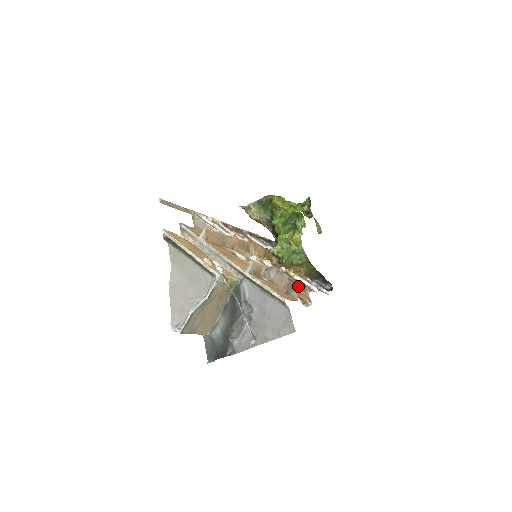
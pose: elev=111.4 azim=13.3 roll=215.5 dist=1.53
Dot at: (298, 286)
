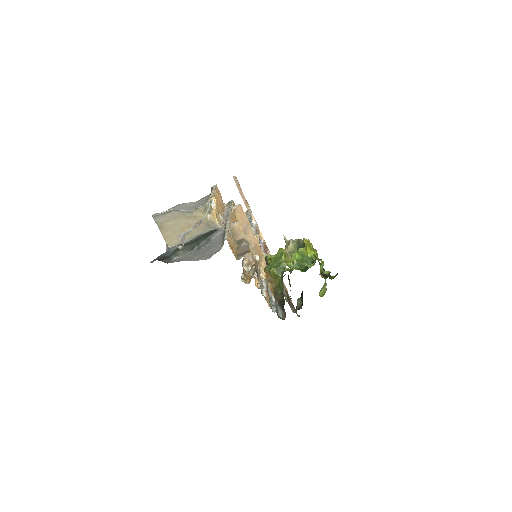
Dot at: (253, 269)
